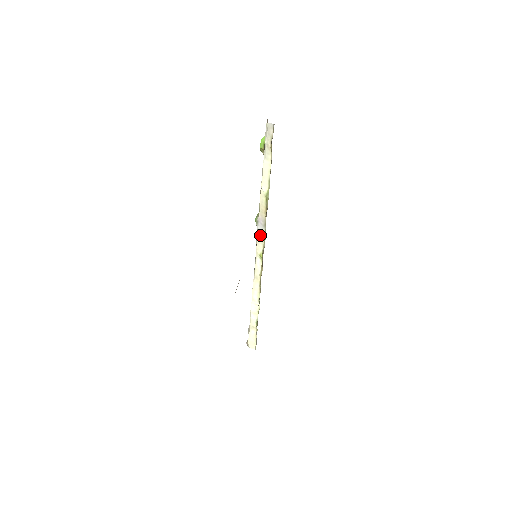
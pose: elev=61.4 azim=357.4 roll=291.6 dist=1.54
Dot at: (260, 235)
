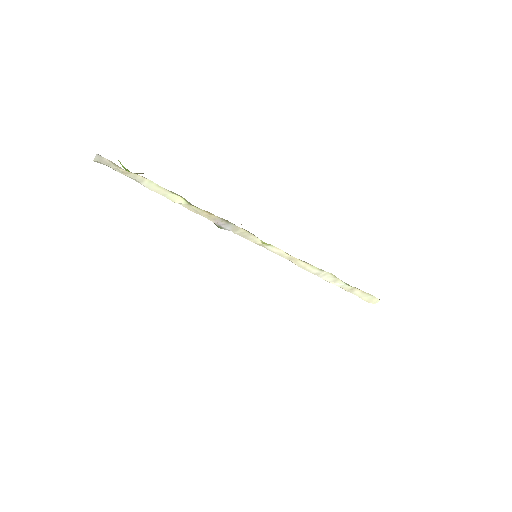
Dot at: (238, 232)
